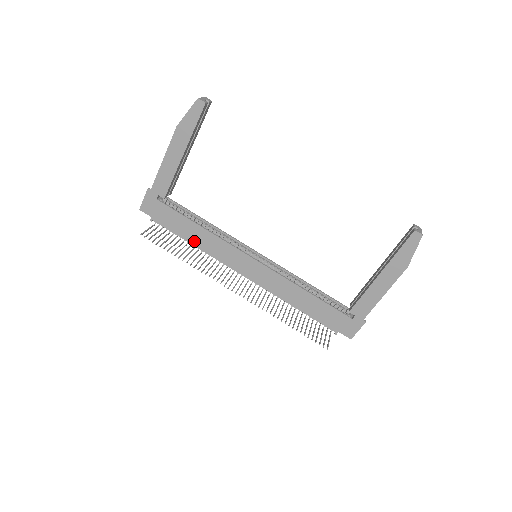
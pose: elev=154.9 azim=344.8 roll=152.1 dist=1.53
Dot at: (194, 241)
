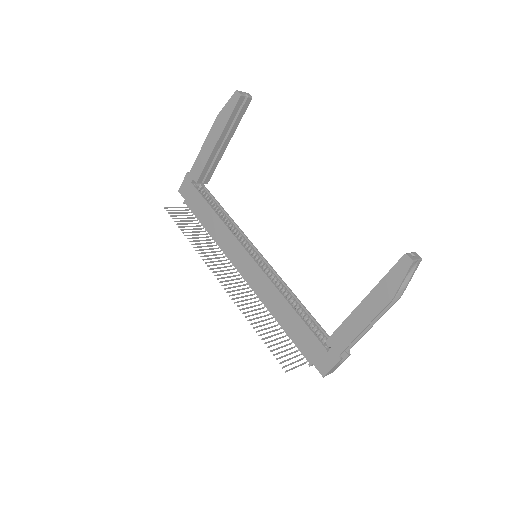
Dot at: (210, 229)
